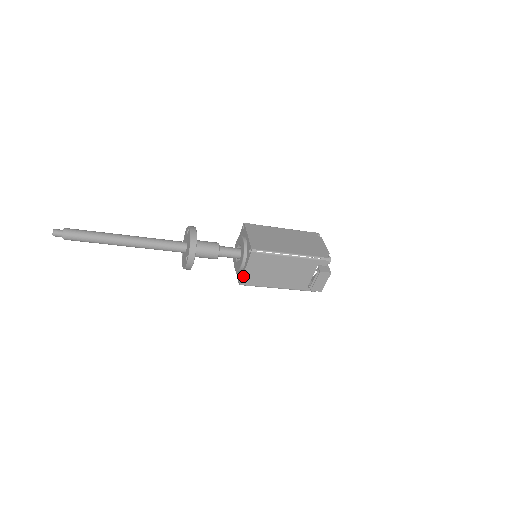
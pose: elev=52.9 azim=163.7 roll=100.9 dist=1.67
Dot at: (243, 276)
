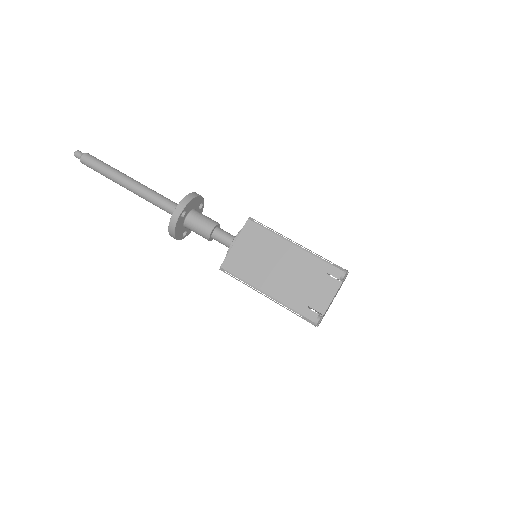
Dot at: (228, 254)
